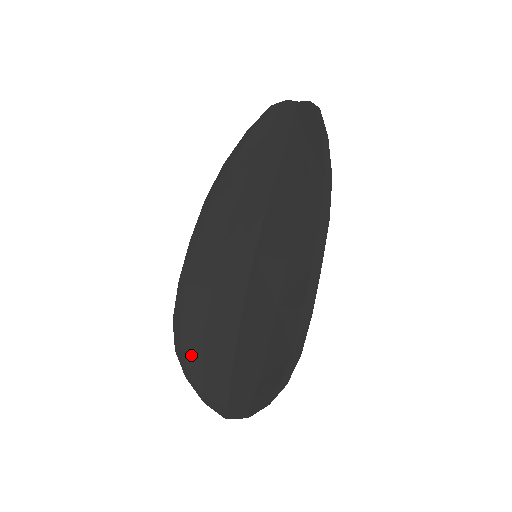
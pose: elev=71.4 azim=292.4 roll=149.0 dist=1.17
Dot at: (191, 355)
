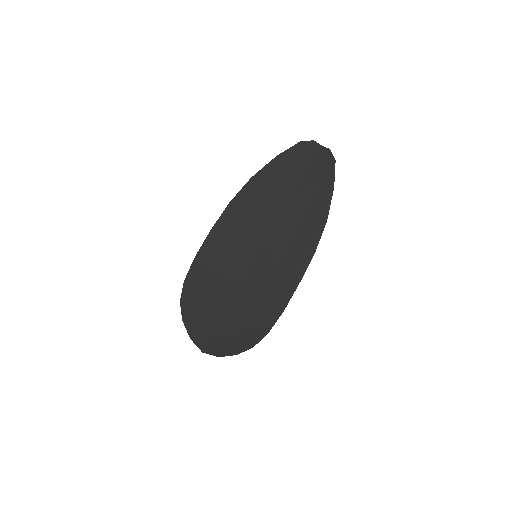
Dot at: (191, 308)
